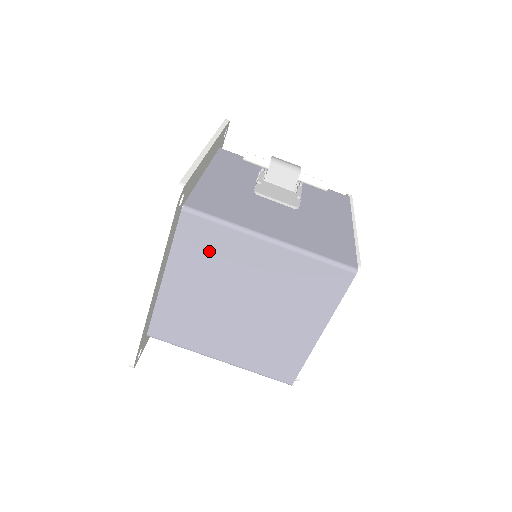
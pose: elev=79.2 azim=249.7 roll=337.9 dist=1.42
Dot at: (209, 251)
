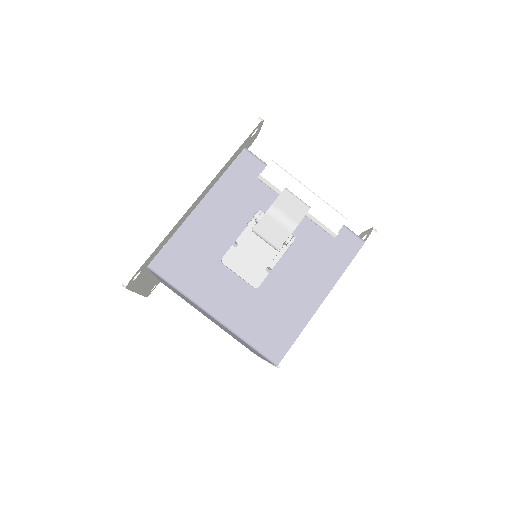
Dot at: (175, 290)
